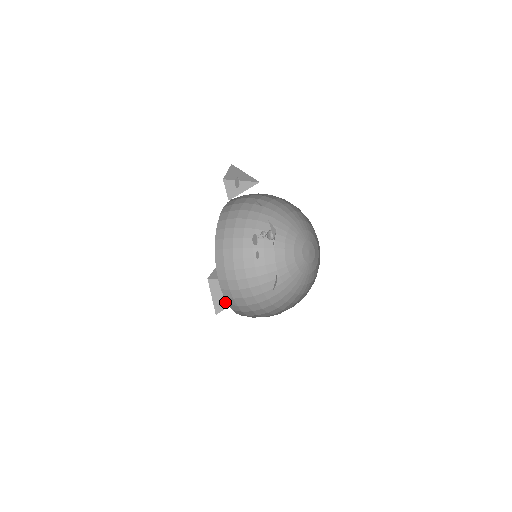
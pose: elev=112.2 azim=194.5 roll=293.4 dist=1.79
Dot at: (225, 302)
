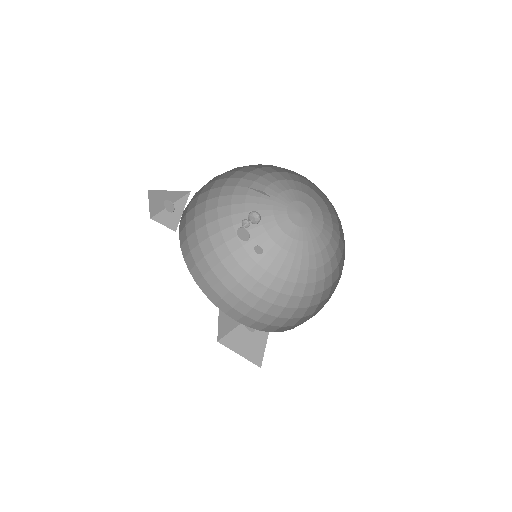
Dot at: (257, 347)
